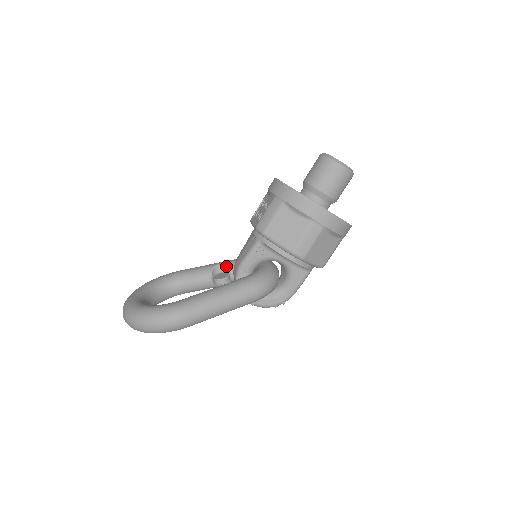
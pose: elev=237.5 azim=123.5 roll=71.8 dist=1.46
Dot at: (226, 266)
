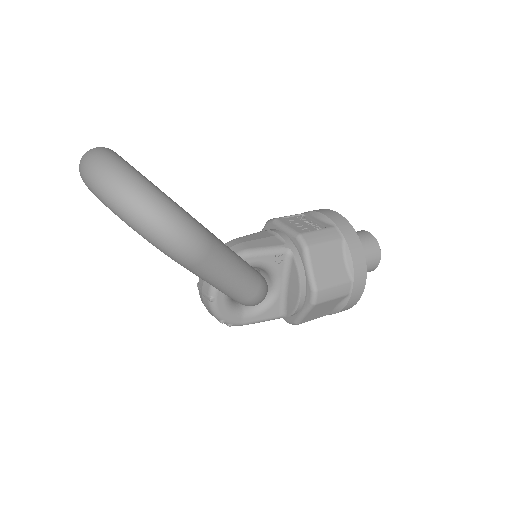
Dot at: occluded
